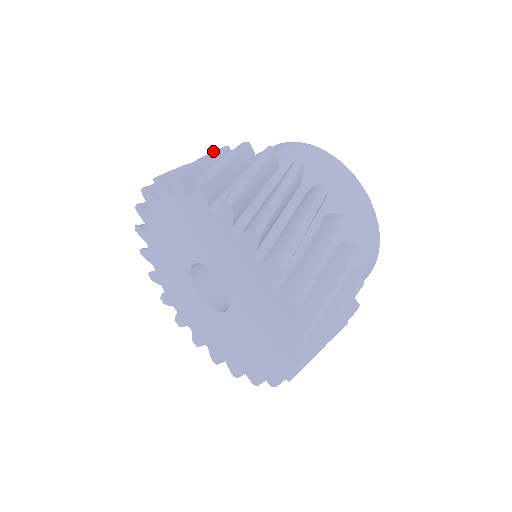
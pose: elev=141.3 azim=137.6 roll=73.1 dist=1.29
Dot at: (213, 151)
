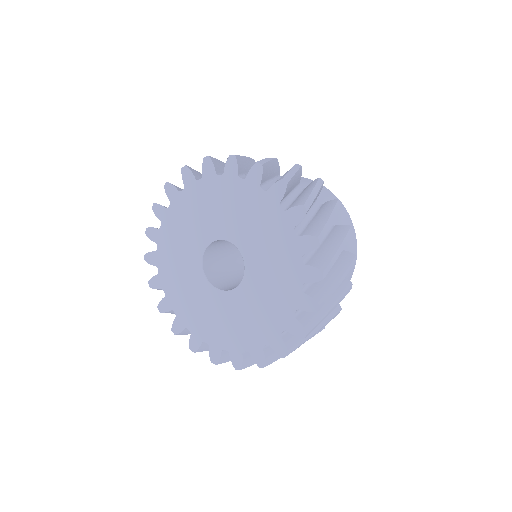
Dot at: occluded
